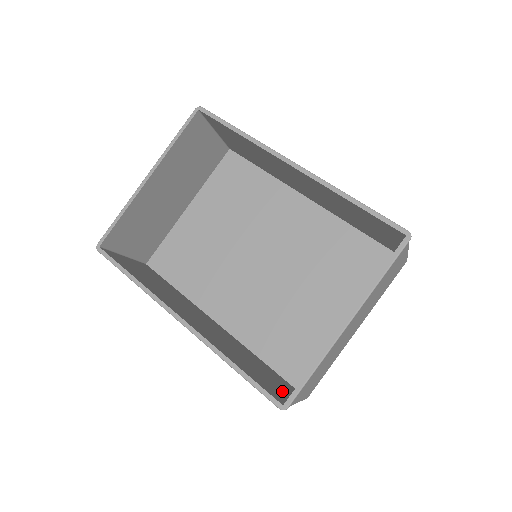
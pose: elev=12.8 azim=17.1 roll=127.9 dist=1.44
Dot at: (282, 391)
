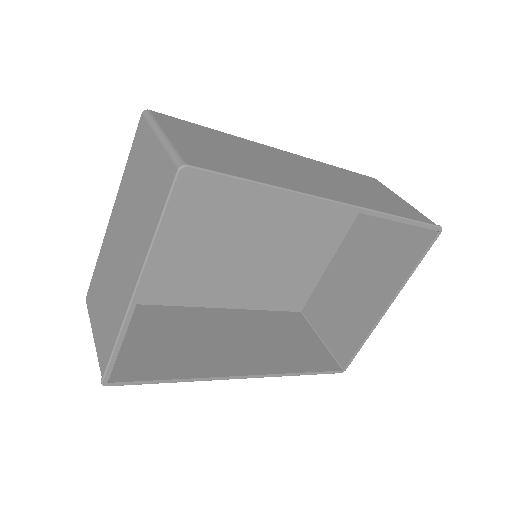
Dot at: (314, 343)
